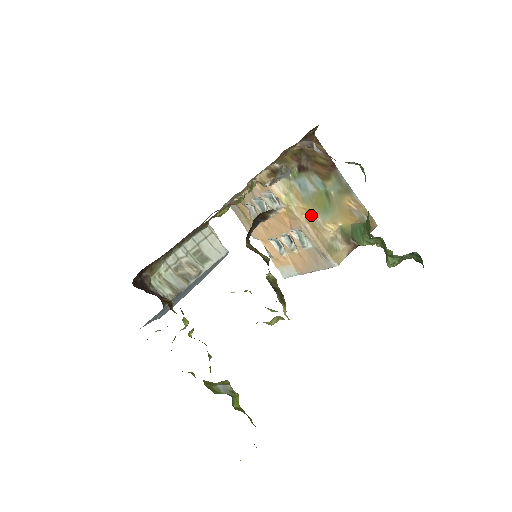
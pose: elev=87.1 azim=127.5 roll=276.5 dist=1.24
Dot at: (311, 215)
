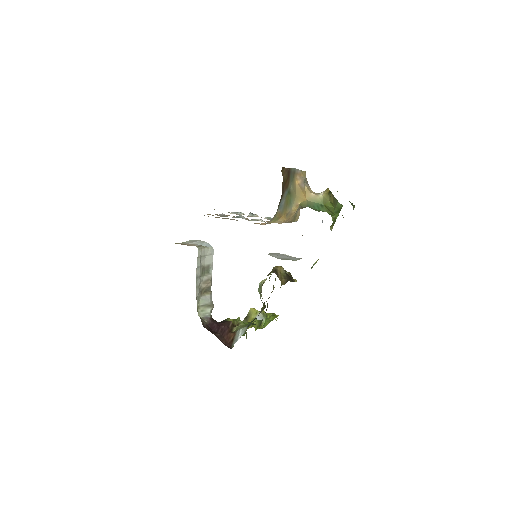
Dot at: (286, 215)
